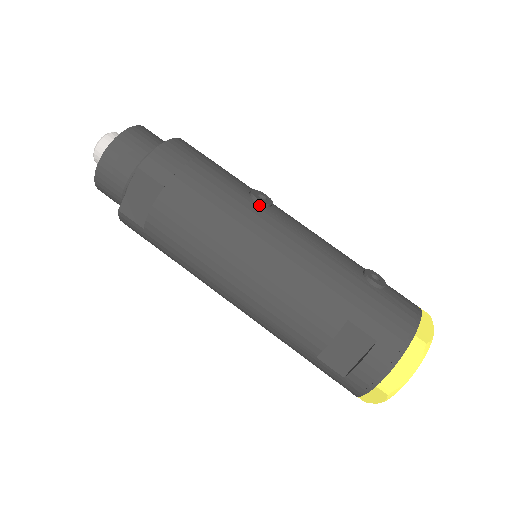
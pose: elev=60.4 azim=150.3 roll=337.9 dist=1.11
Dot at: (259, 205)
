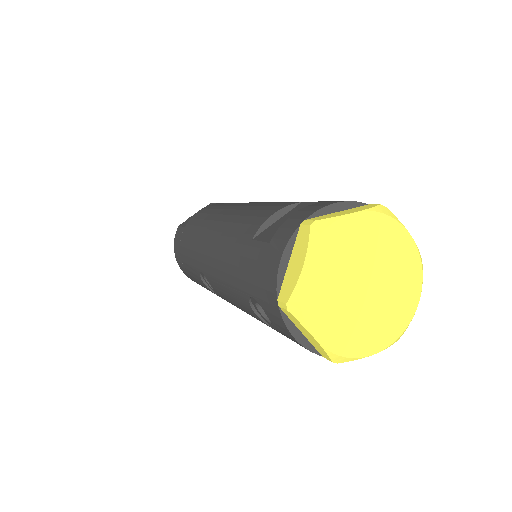
Dot at: occluded
